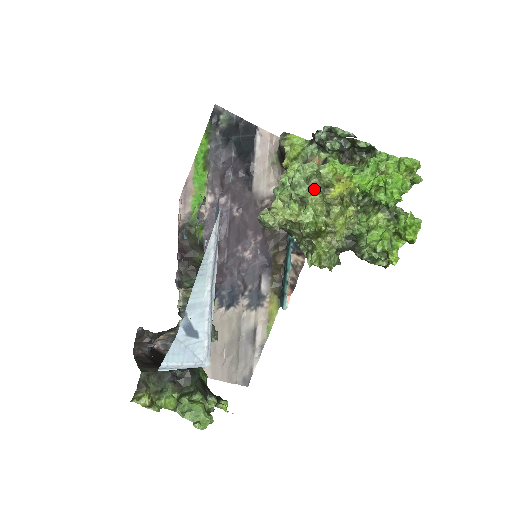
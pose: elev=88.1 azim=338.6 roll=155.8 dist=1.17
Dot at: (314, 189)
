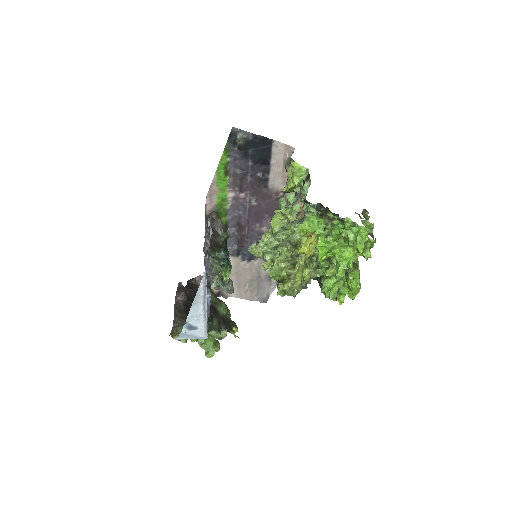
Dot at: (283, 249)
